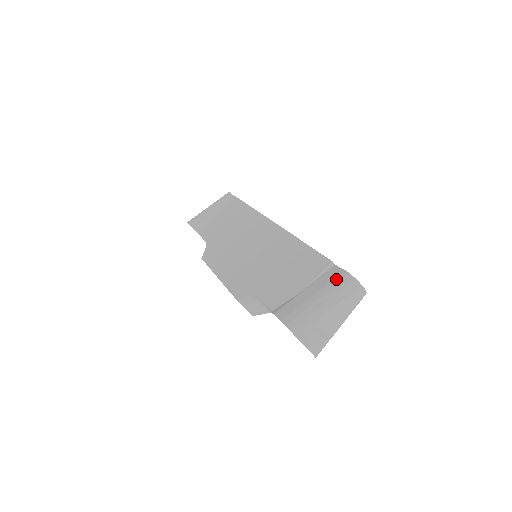
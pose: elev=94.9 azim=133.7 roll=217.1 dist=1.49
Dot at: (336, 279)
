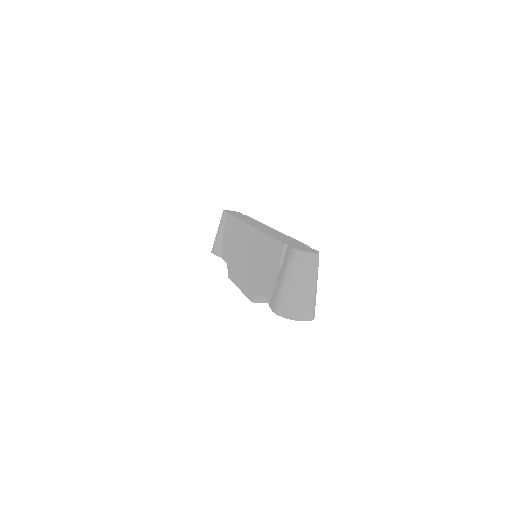
Dot at: (289, 258)
